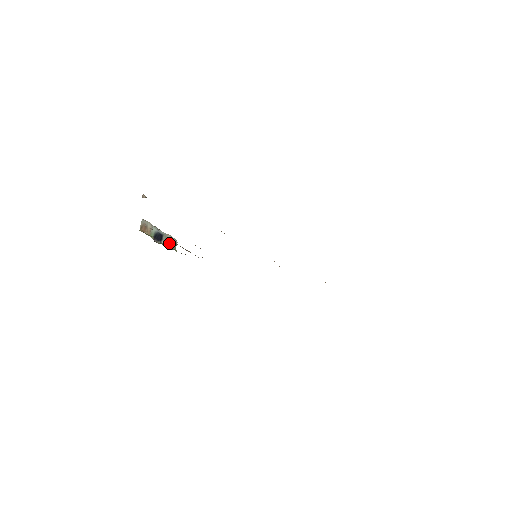
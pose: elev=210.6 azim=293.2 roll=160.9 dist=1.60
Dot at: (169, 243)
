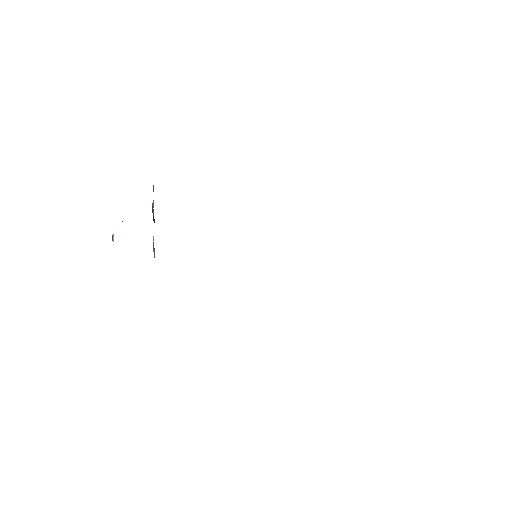
Dot at: (153, 248)
